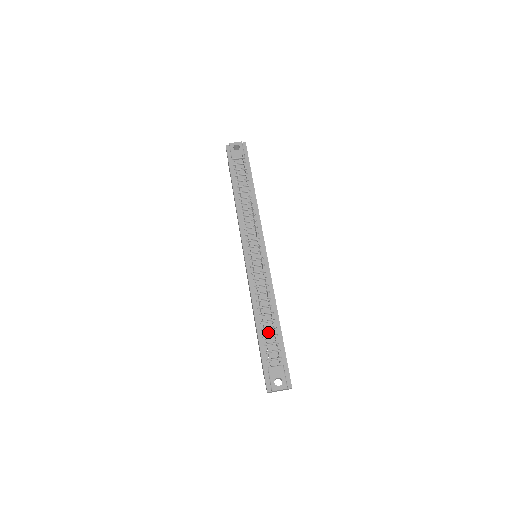
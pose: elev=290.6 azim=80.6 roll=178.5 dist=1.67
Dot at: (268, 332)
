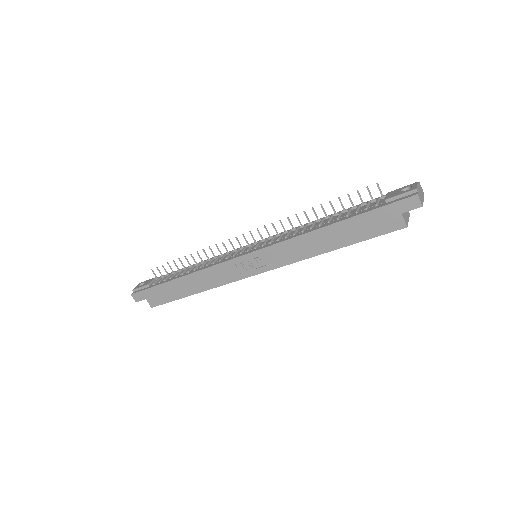
Dot at: (343, 215)
